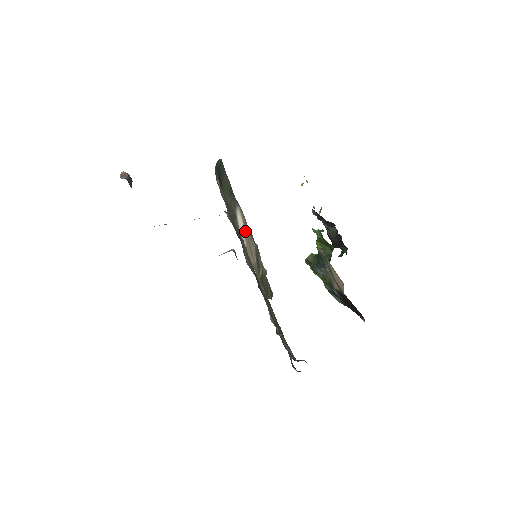
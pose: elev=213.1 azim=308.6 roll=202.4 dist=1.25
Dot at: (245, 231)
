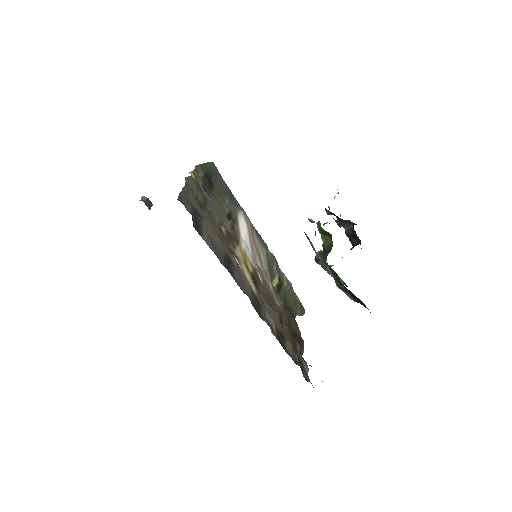
Dot at: (250, 235)
